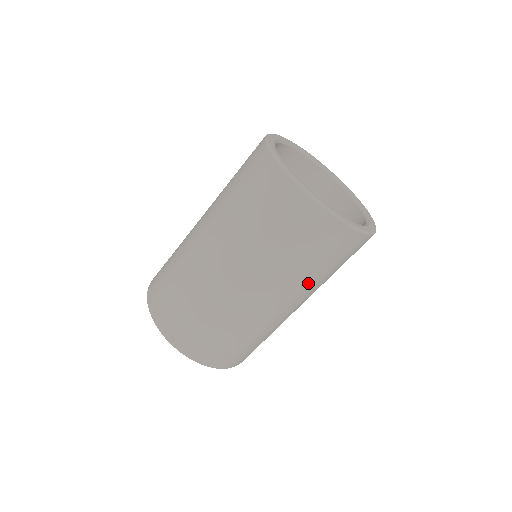
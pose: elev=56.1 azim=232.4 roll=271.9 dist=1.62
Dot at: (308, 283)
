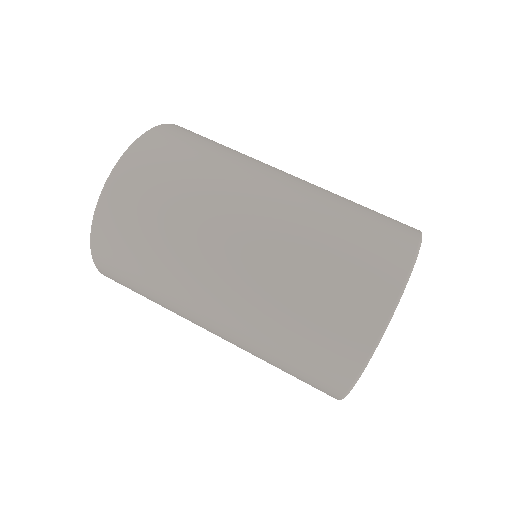
Dot at: occluded
